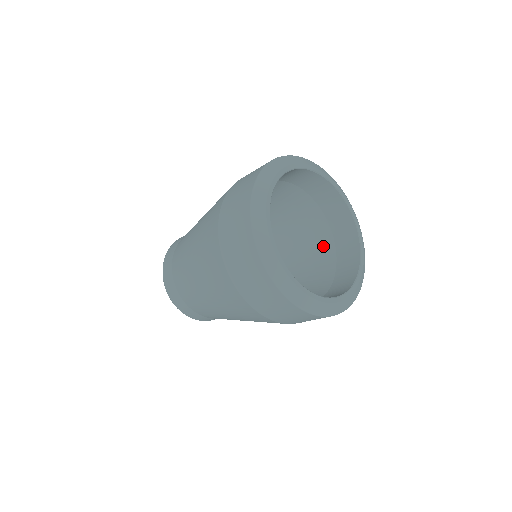
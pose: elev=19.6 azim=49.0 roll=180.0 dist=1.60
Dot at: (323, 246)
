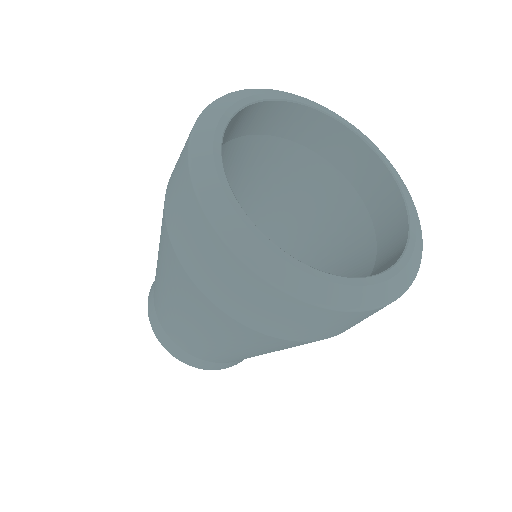
Dot at: (323, 181)
